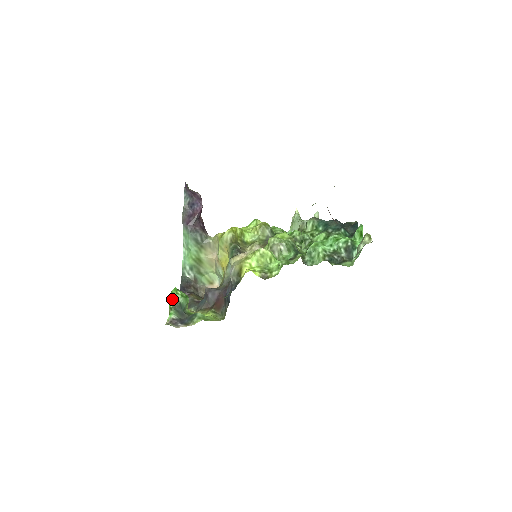
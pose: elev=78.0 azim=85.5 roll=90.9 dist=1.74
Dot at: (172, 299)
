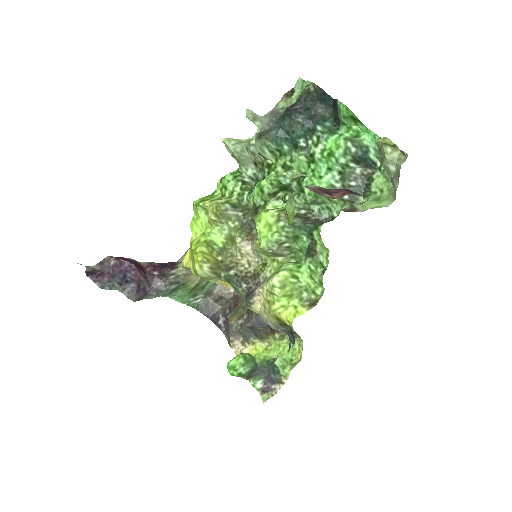
Dot at: occluded
